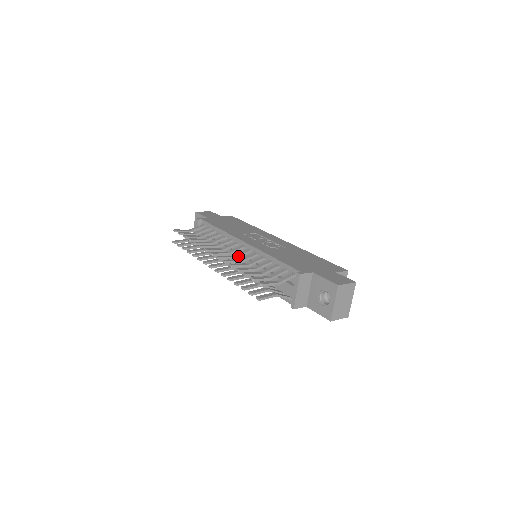
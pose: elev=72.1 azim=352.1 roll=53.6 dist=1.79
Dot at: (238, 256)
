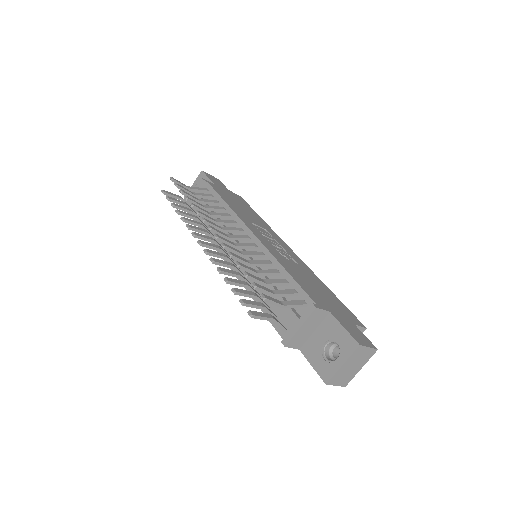
Dot at: (240, 246)
